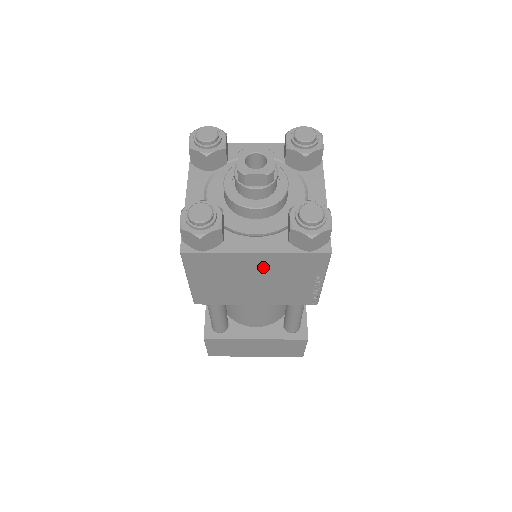
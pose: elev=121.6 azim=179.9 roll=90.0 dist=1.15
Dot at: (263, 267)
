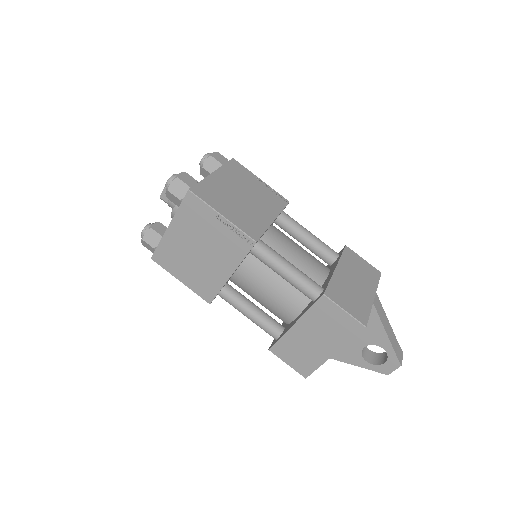
Dot at: (185, 235)
